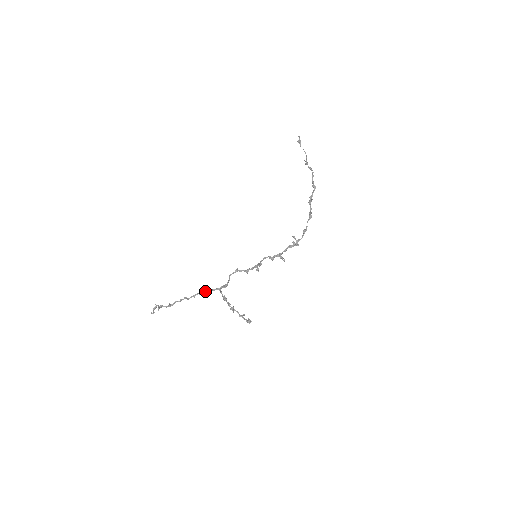
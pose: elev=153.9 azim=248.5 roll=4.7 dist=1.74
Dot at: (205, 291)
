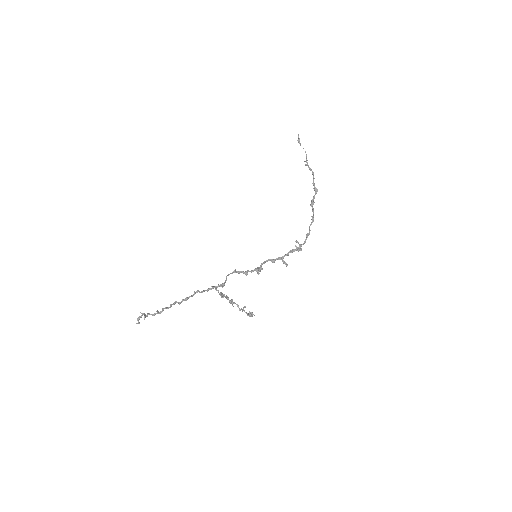
Dot at: (199, 292)
